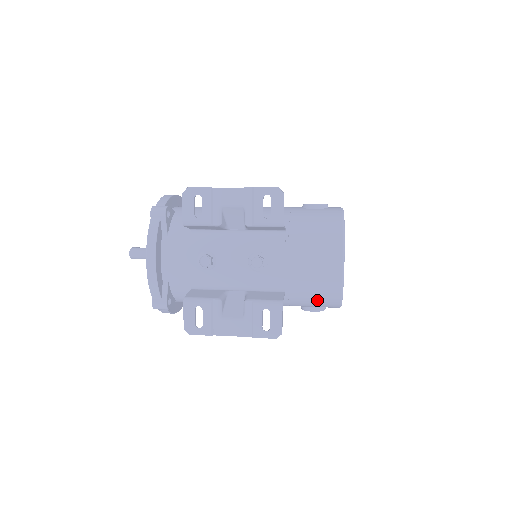
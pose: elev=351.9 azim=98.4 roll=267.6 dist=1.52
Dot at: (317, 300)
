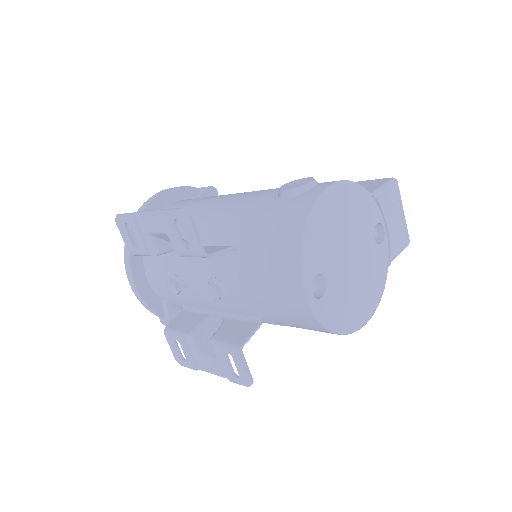
Dot at: (309, 329)
